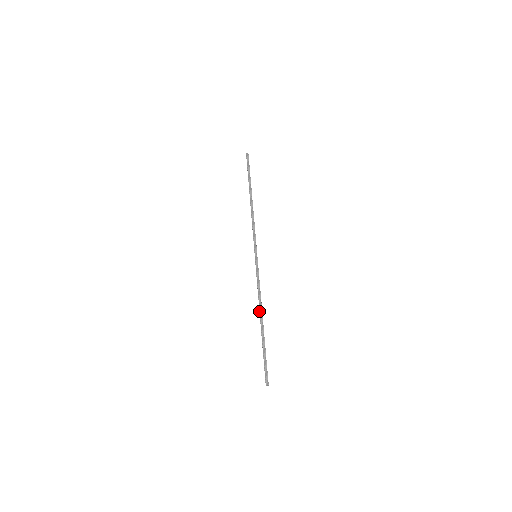
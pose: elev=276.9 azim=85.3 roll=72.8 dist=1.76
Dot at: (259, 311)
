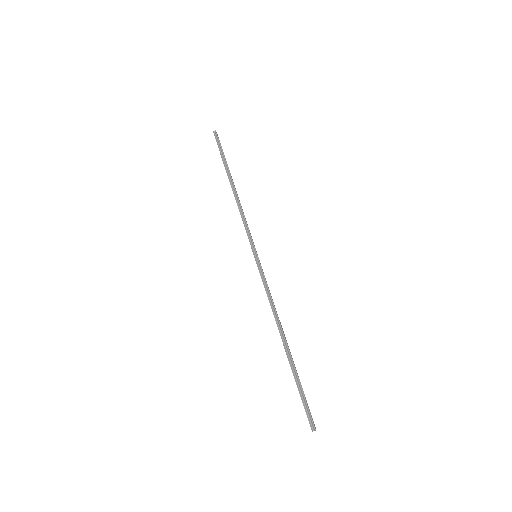
Dot at: occluded
